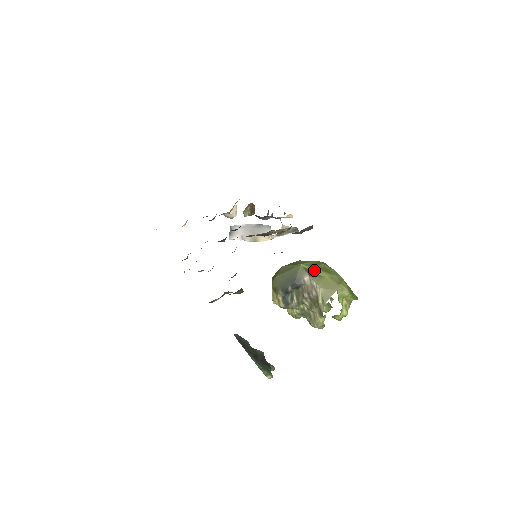
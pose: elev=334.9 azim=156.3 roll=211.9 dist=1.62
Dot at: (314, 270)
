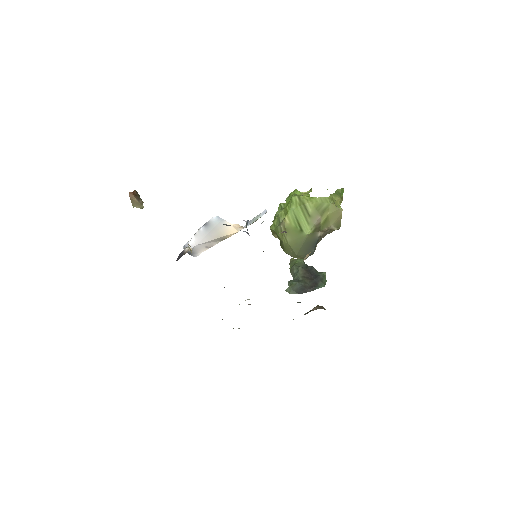
Dot at: (318, 224)
